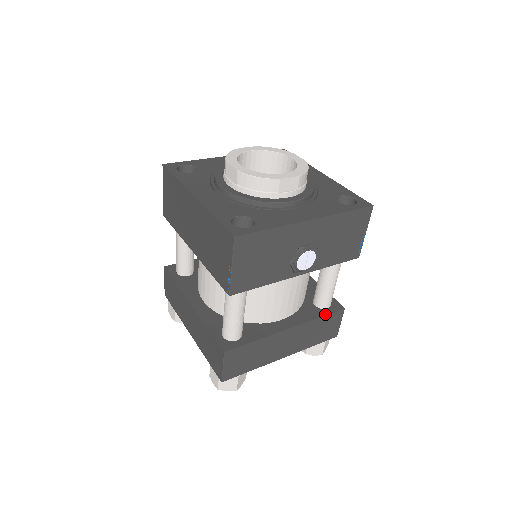
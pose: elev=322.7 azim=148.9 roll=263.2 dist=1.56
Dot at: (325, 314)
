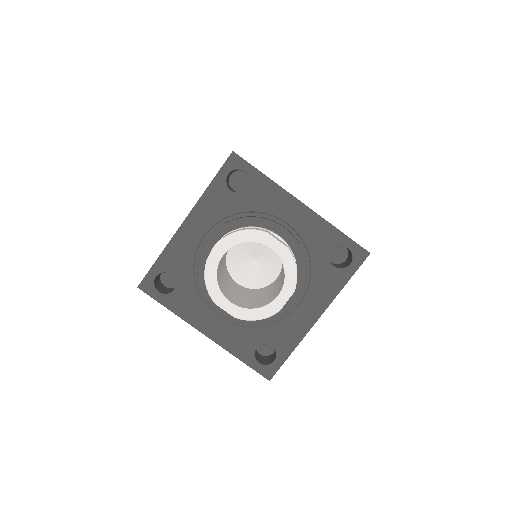
Dot at: occluded
